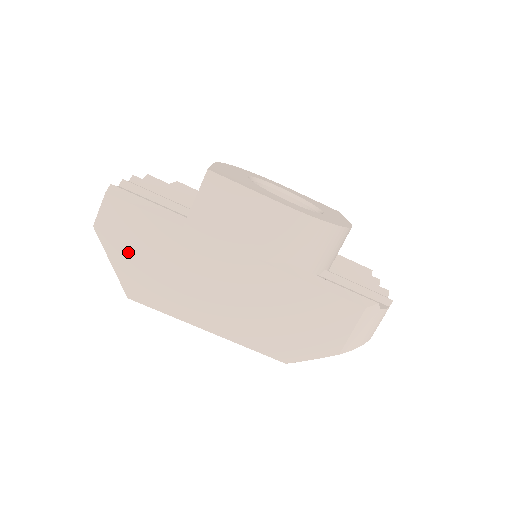
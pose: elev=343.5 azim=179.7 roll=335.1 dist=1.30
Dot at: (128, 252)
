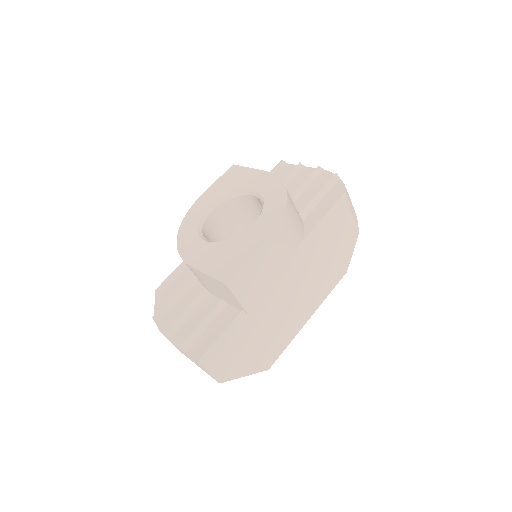
Dot at: (245, 362)
